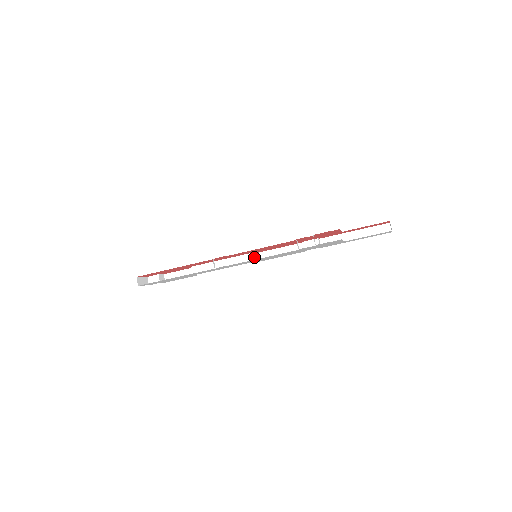
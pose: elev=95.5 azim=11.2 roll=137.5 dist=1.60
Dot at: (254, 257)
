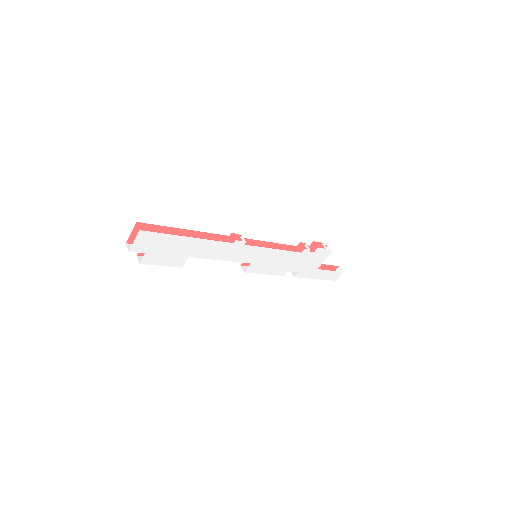
Dot at: occluded
